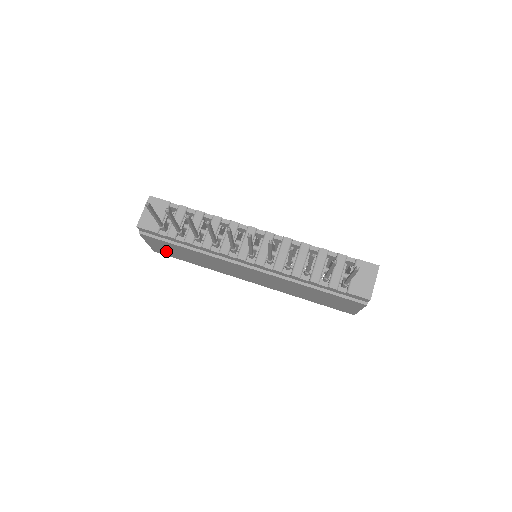
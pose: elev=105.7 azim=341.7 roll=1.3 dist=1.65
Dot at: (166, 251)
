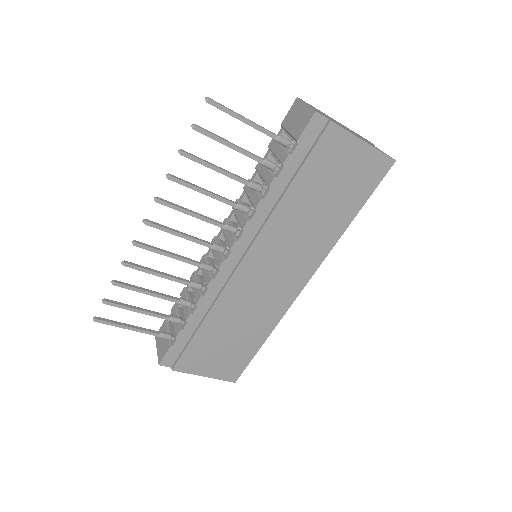
Dot at: (226, 363)
